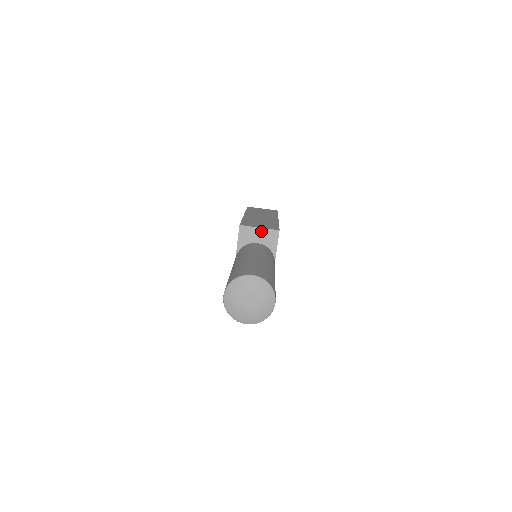
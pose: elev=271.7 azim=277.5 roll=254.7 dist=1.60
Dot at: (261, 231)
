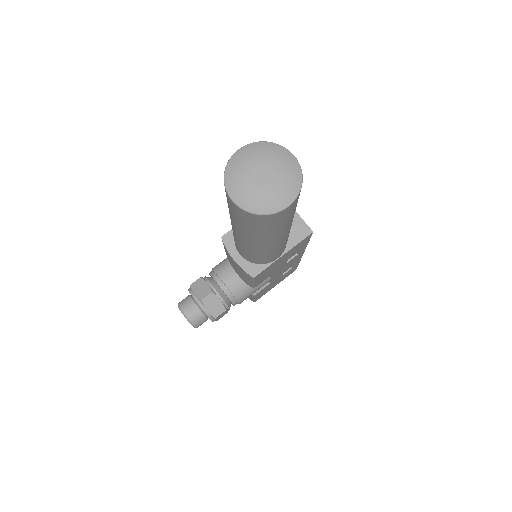
Dot at: (295, 216)
